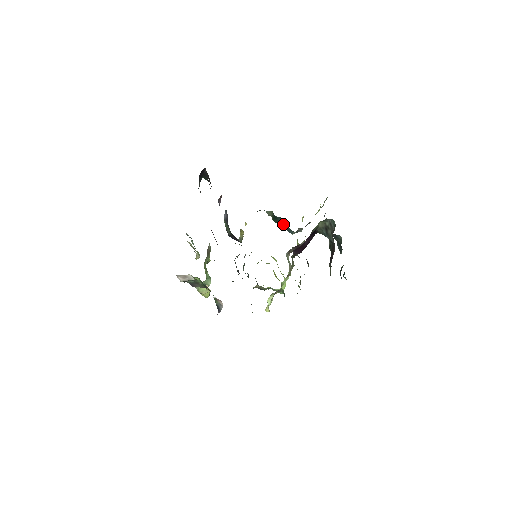
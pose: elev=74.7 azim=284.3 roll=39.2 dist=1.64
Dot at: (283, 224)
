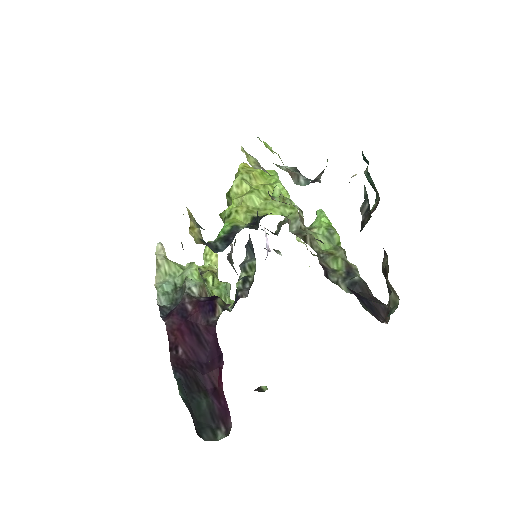
Dot at: occluded
